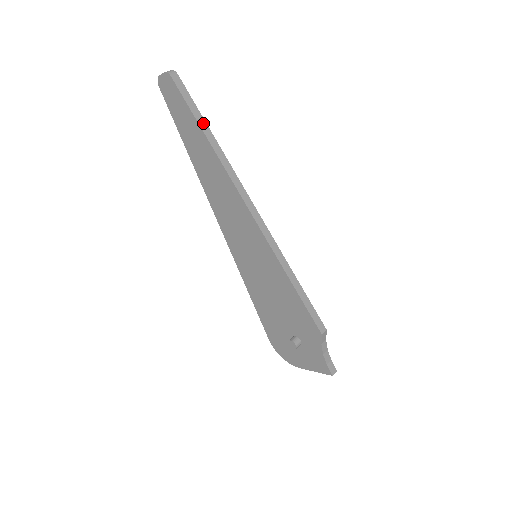
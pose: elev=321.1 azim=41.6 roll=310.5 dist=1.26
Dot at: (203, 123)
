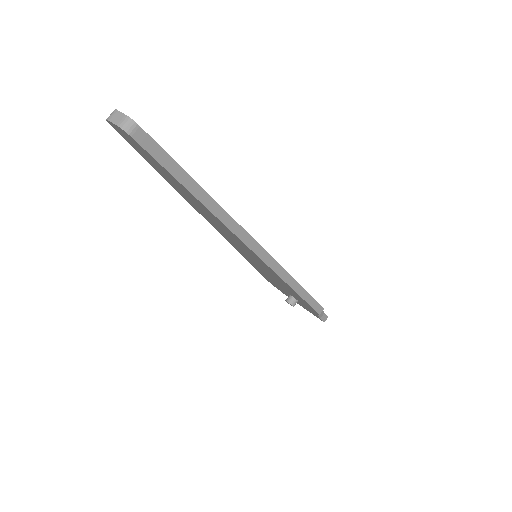
Dot at: (187, 180)
